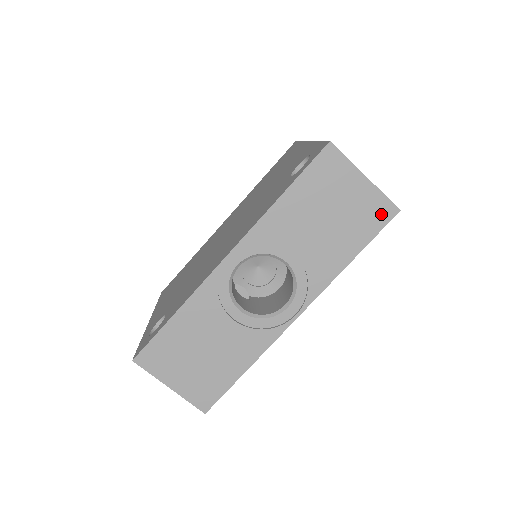
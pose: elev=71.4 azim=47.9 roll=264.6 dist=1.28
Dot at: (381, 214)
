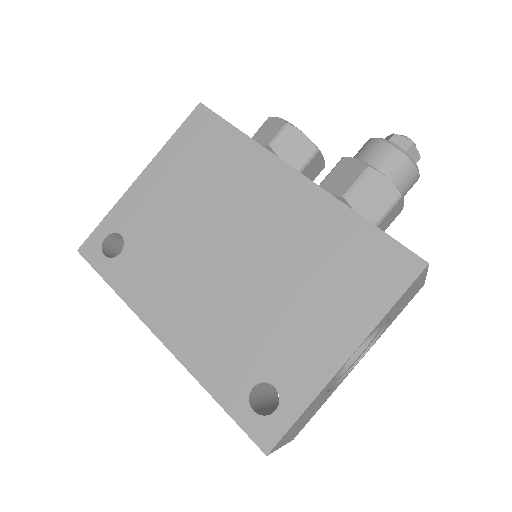
Dot at: occluded
